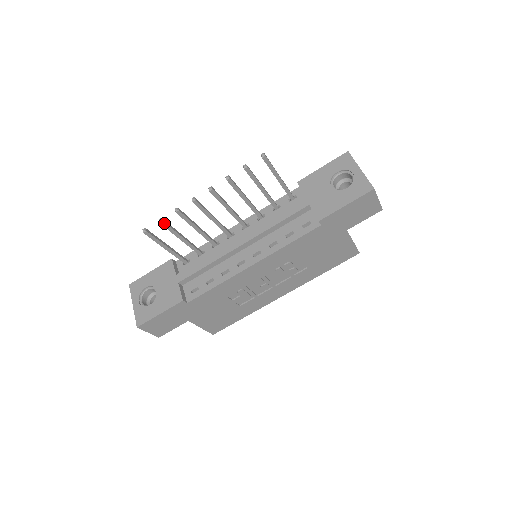
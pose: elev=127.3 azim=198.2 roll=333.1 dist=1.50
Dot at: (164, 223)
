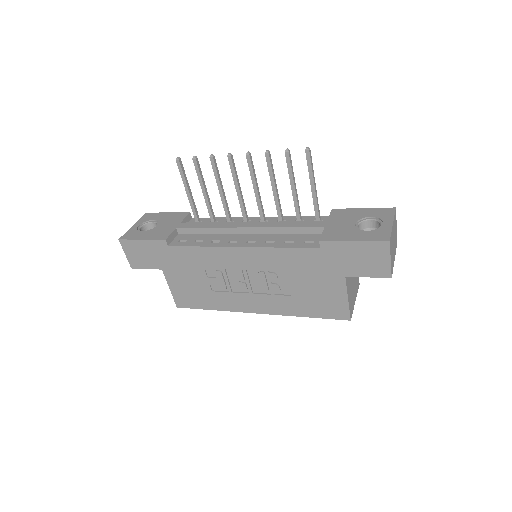
Dot at: (196, 162)
